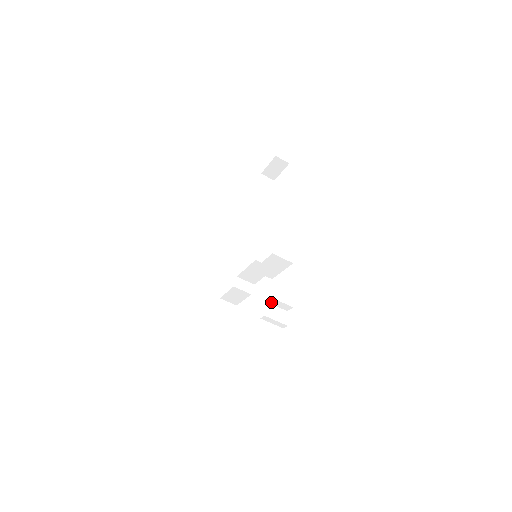
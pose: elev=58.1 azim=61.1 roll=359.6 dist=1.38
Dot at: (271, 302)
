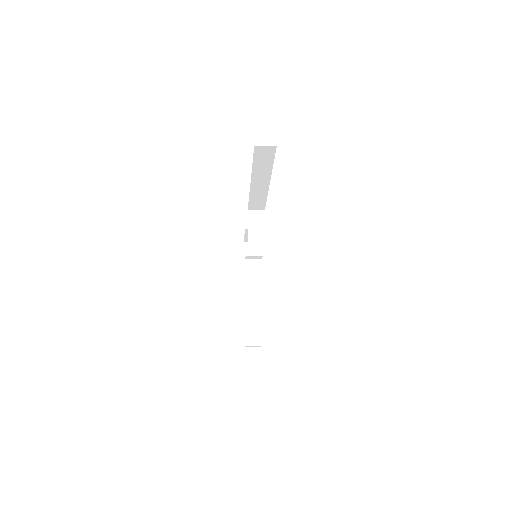
Dot at: occluded
